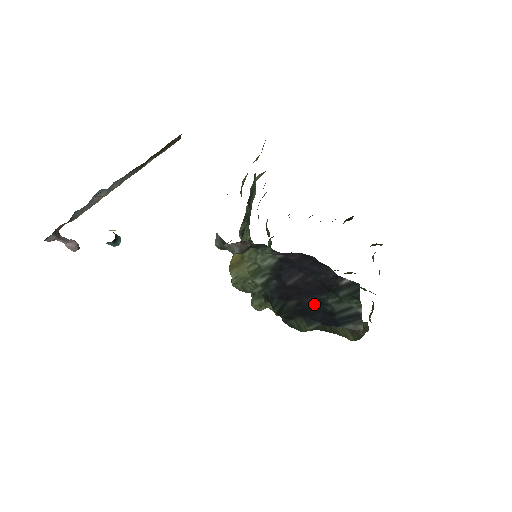
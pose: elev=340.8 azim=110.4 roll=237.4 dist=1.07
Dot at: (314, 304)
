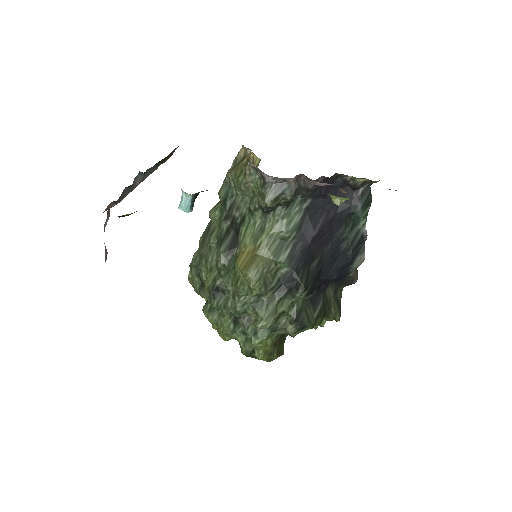
Dot at: (332, 250)
